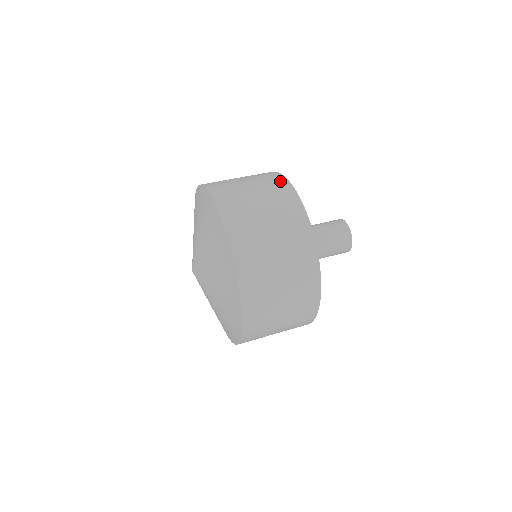
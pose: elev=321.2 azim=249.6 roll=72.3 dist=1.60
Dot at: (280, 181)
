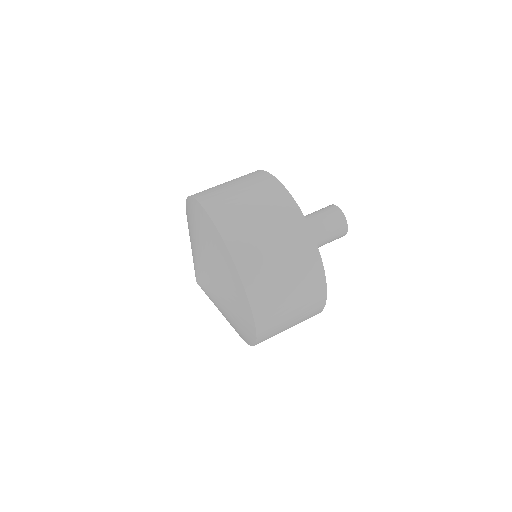
Dot at: (300, 226)
